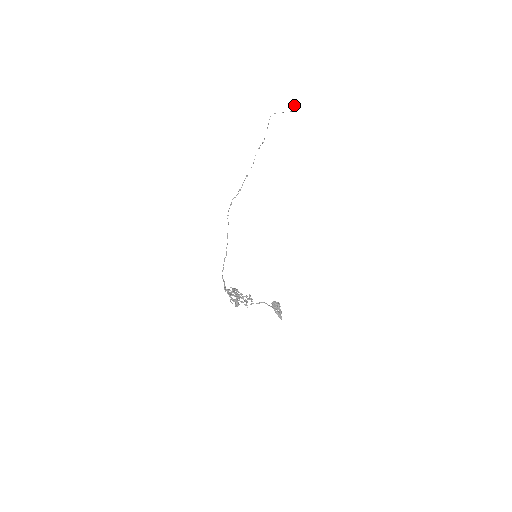
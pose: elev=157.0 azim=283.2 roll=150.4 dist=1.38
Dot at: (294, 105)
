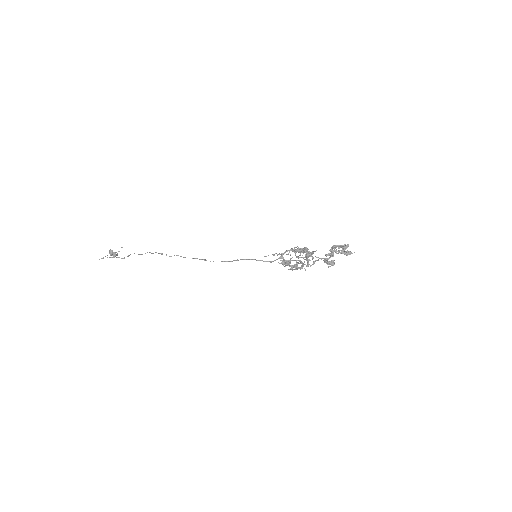
Dot at: (115, 252)
